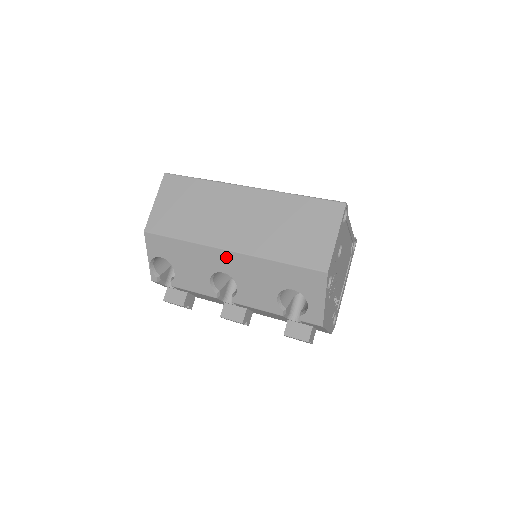
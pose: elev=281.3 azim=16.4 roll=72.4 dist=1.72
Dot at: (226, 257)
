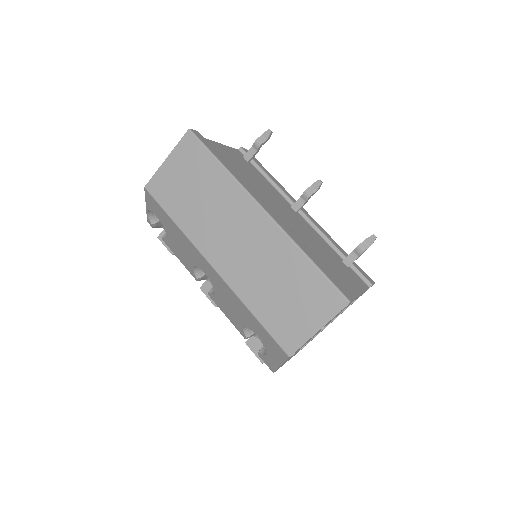
Dot at: (209, 269)
